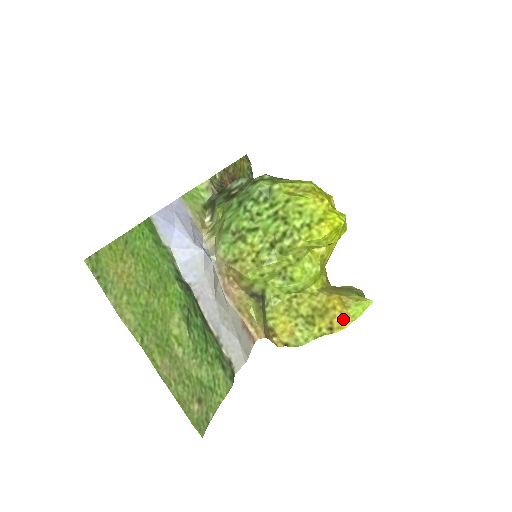
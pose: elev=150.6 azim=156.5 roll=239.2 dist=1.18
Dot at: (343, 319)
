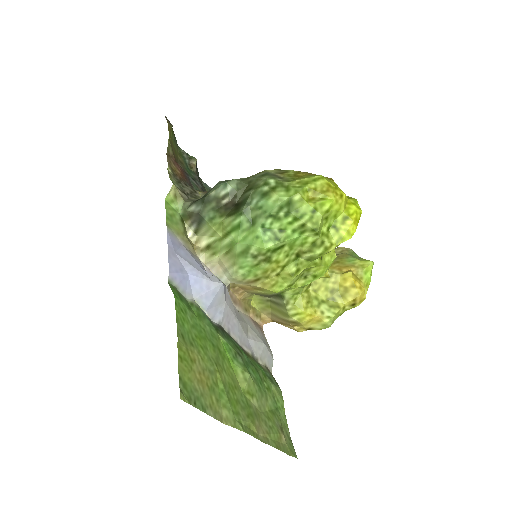
Dot at: (363, 293)
